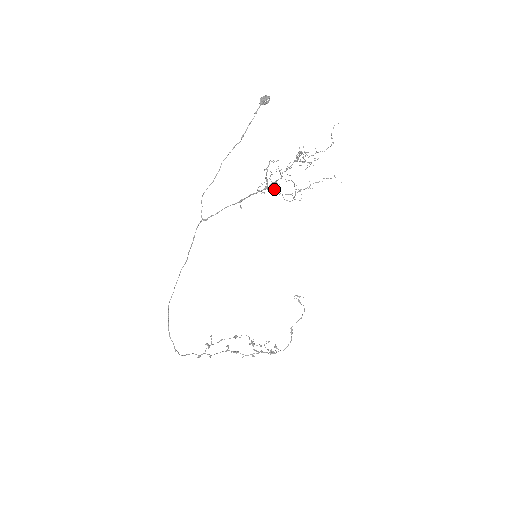
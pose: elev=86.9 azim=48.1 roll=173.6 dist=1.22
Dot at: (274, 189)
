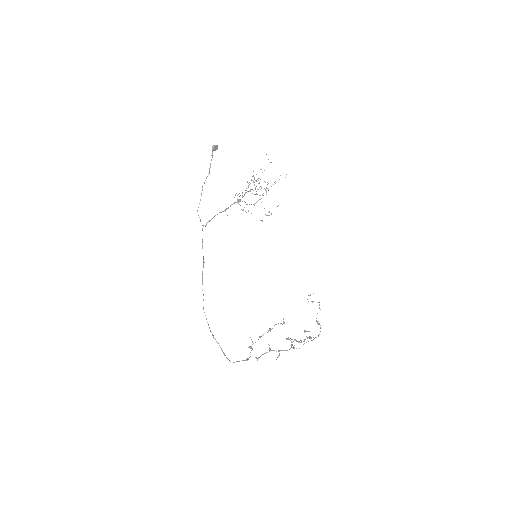
Dot at: (247, 204)
